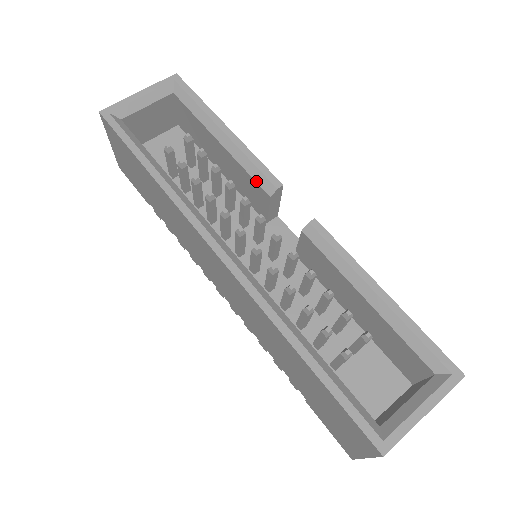
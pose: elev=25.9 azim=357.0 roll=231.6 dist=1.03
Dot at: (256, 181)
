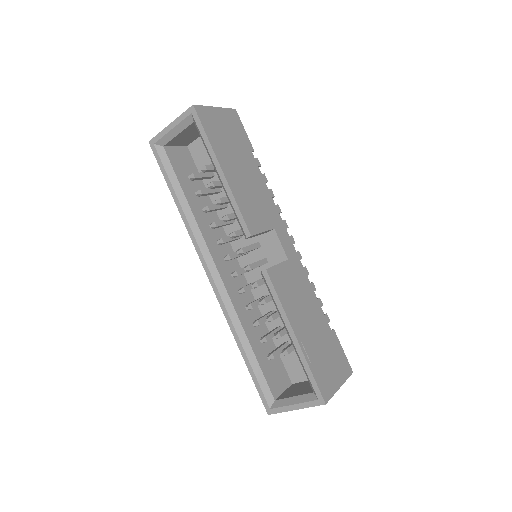
Dot at: occluded
